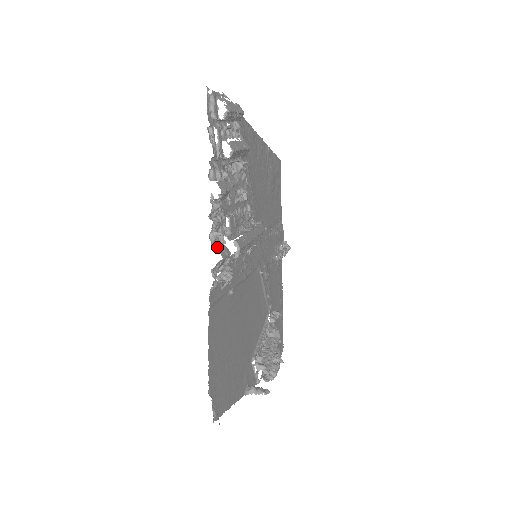
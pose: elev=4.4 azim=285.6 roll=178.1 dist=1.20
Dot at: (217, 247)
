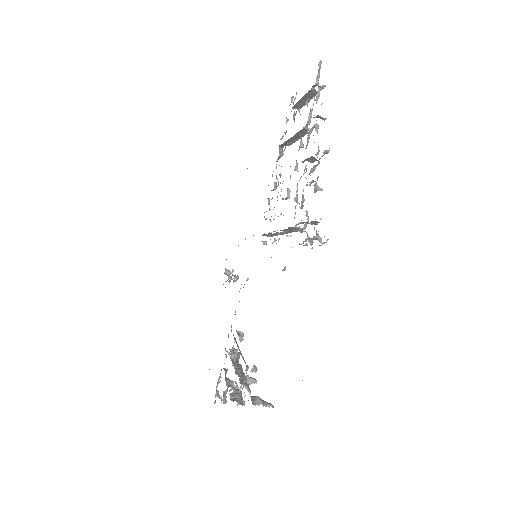
Dot at: occluded
